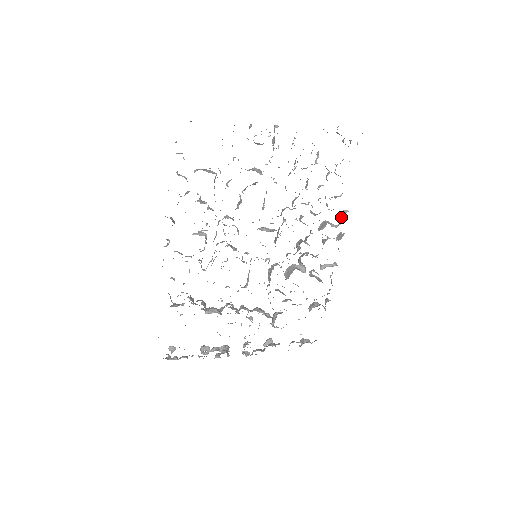
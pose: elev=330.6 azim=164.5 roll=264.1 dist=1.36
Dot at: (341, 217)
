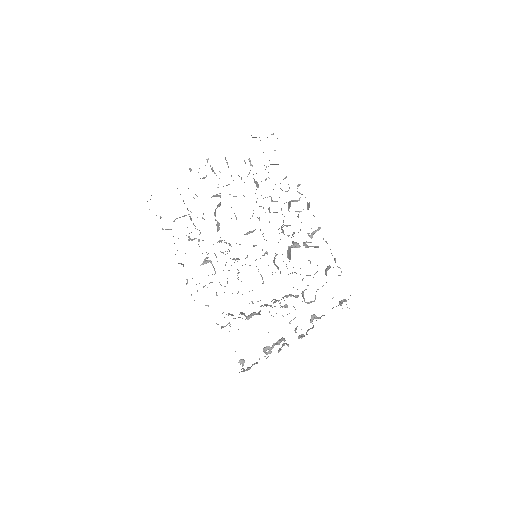
Dot at: (298, 192)
